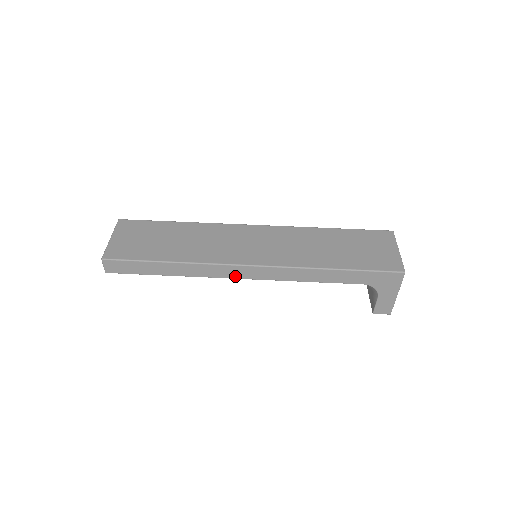
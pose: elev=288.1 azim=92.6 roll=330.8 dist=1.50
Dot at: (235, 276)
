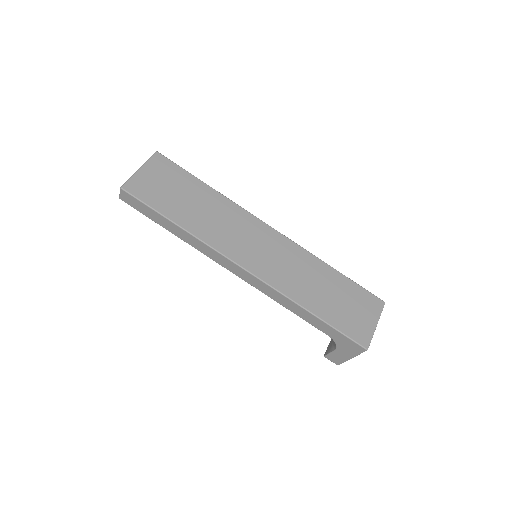
Dot at: (227, 267)
